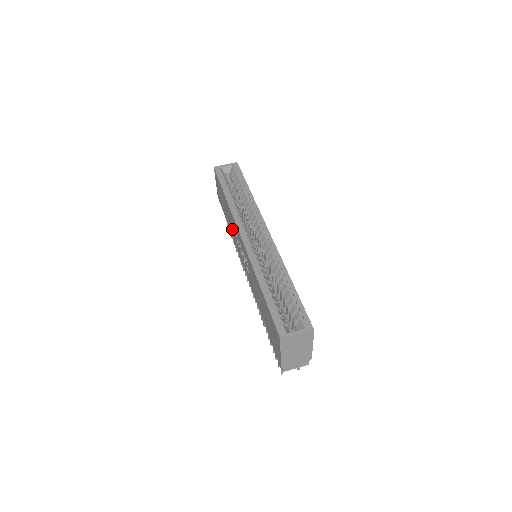
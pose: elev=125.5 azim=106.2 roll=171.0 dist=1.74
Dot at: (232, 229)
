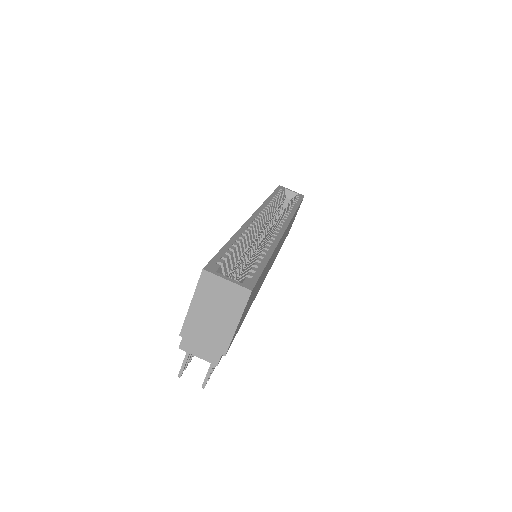
Dot at: occluded
